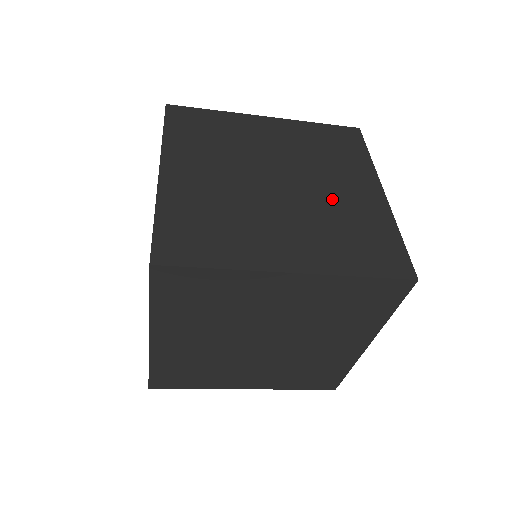
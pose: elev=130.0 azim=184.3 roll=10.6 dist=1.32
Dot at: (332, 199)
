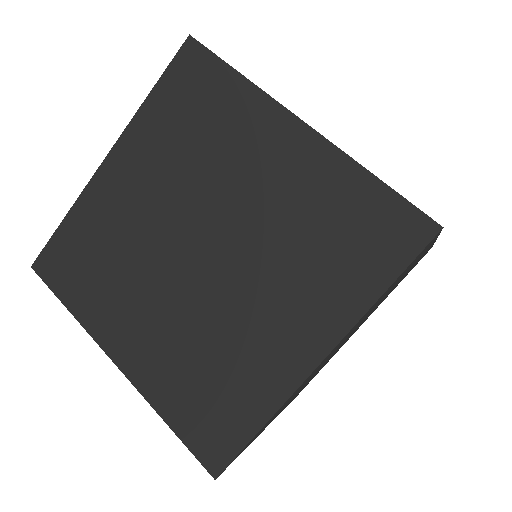
Dot at: occluded
